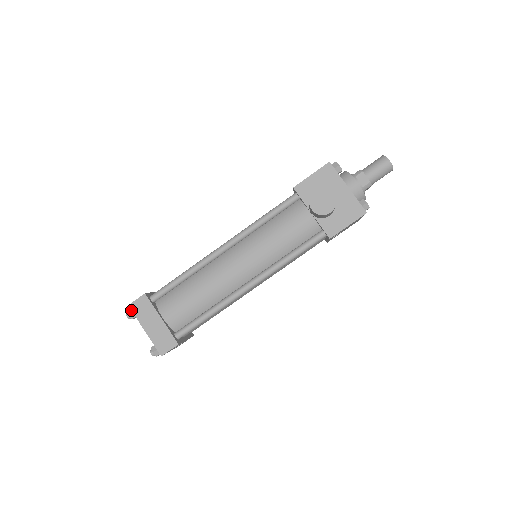
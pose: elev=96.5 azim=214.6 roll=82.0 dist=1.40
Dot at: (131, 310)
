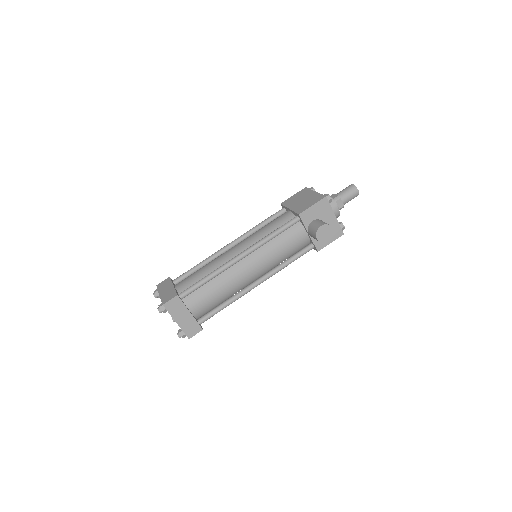
Dot at: (165, 308)
